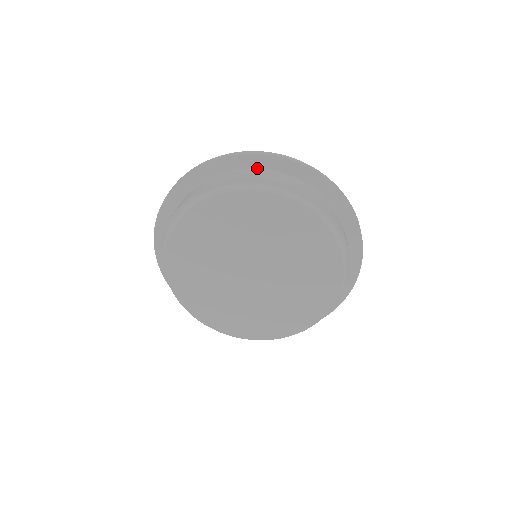
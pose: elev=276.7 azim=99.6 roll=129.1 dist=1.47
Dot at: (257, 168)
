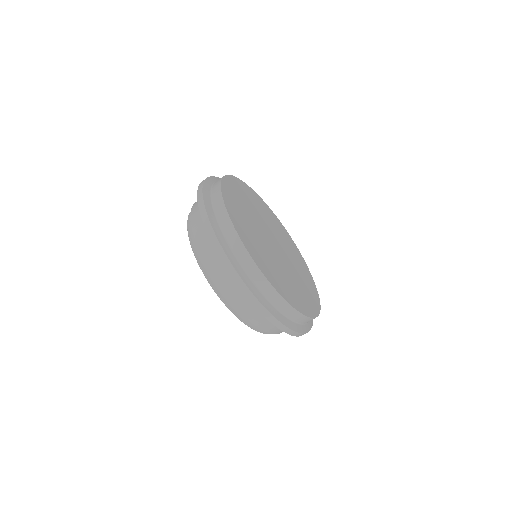
Dot at: occluded
